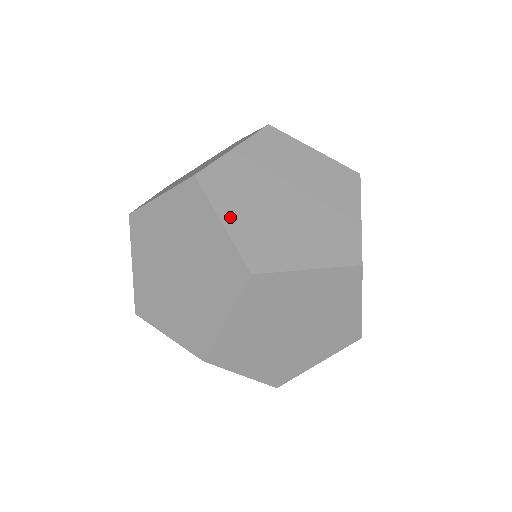
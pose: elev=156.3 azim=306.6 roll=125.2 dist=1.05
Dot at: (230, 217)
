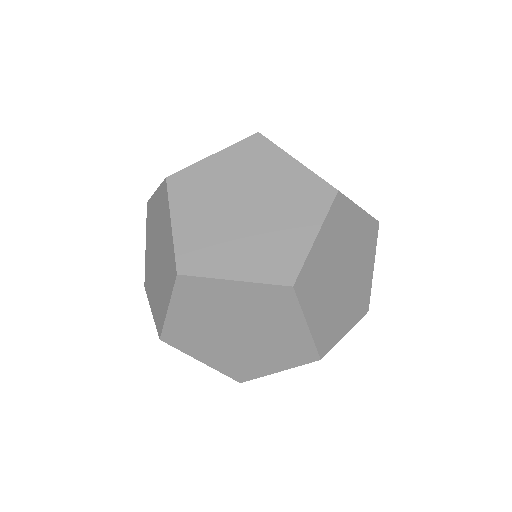
Dot at: occluded
